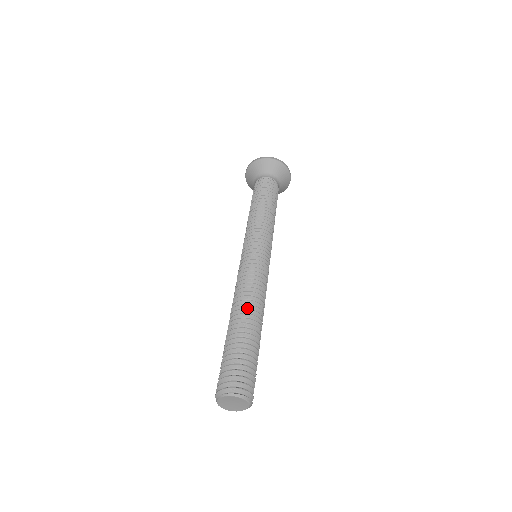
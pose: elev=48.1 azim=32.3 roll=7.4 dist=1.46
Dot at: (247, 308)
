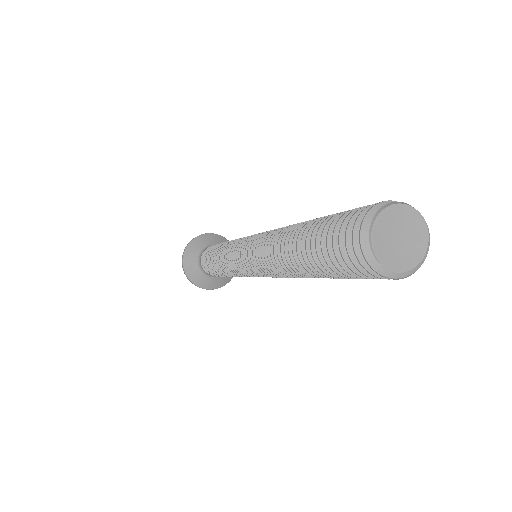
Dot at: occluded
